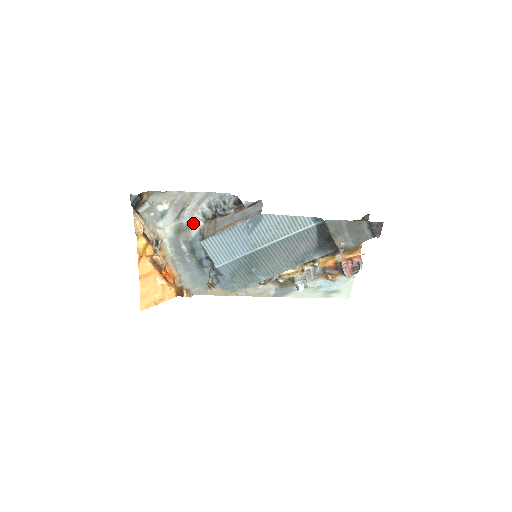
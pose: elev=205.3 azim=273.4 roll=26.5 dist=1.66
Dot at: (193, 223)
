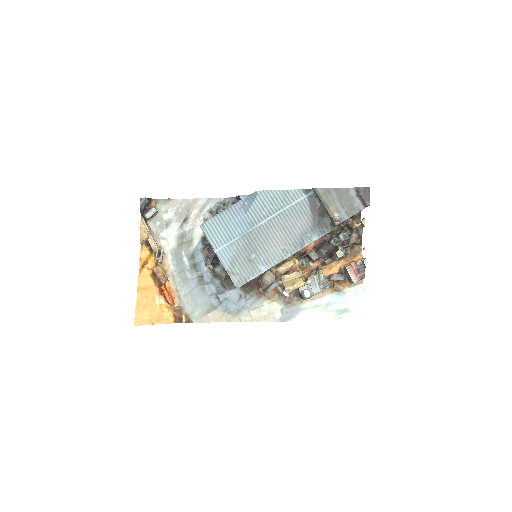
Dot at: (195, 232)
